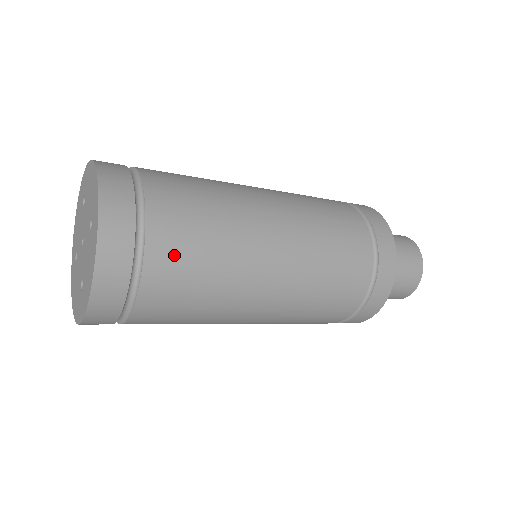
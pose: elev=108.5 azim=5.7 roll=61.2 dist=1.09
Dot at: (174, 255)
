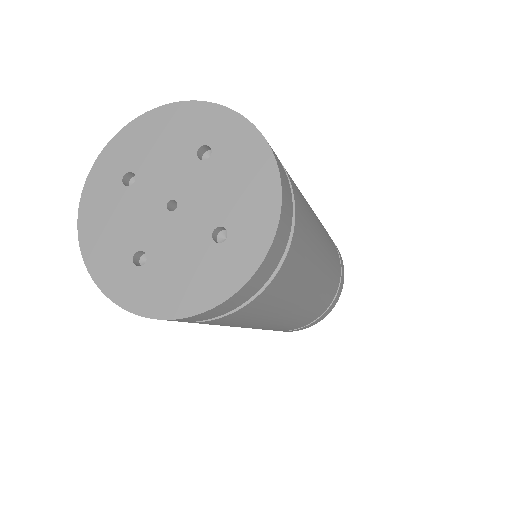
Dot at: (258, 307)
